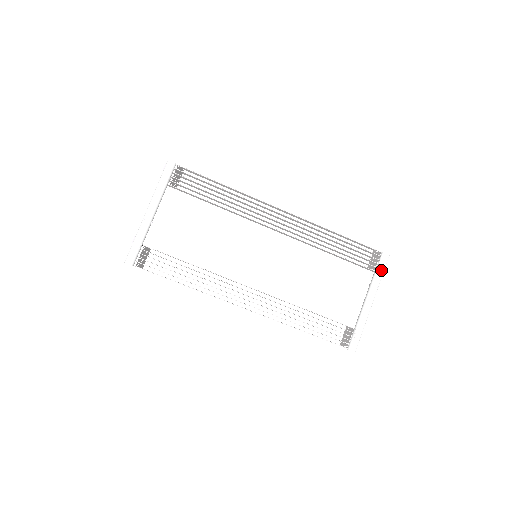
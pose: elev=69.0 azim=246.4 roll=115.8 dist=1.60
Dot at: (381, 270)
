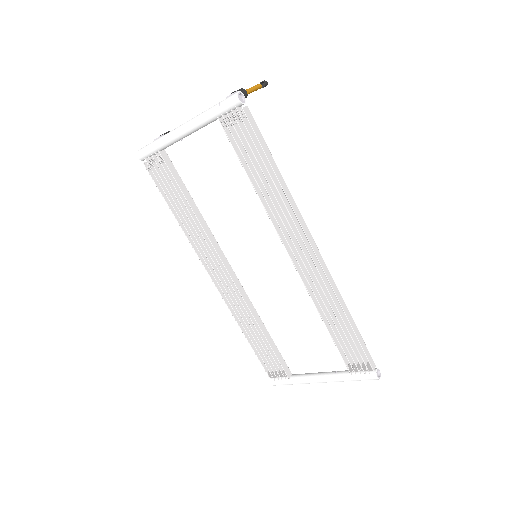
Dot at: (356, 378)
